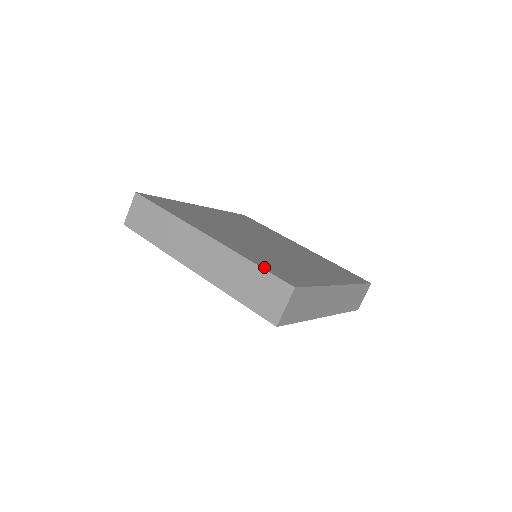
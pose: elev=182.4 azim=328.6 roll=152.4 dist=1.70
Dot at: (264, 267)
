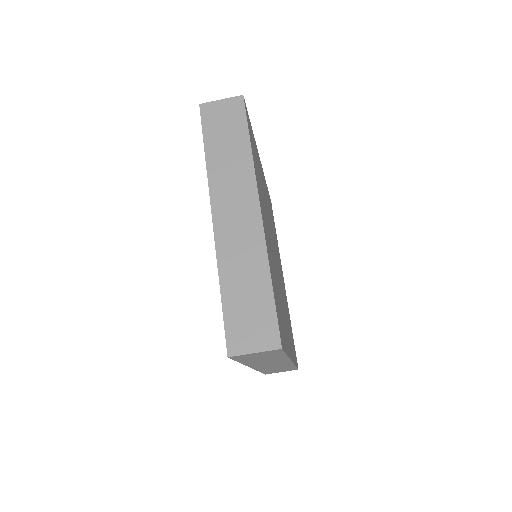
Dot at: occluded
